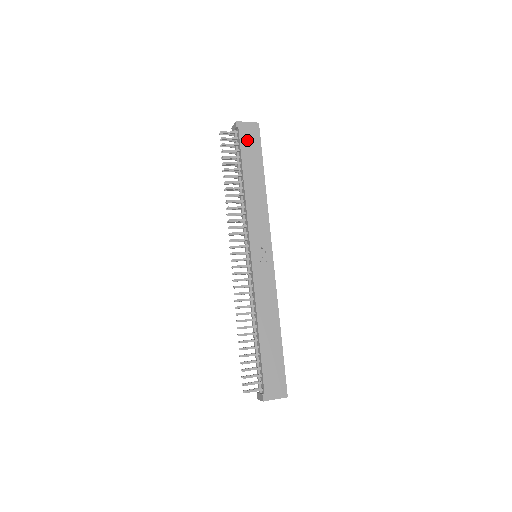
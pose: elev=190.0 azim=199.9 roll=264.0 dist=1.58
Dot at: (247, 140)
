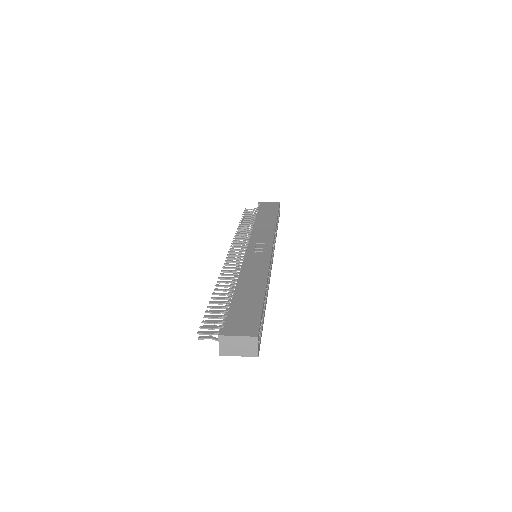
Dot at: (266, 207)
